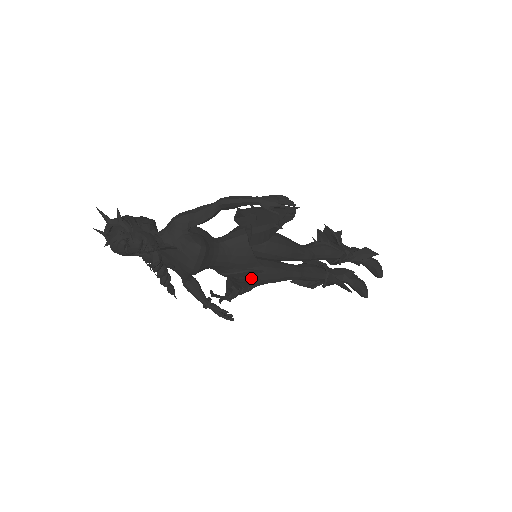
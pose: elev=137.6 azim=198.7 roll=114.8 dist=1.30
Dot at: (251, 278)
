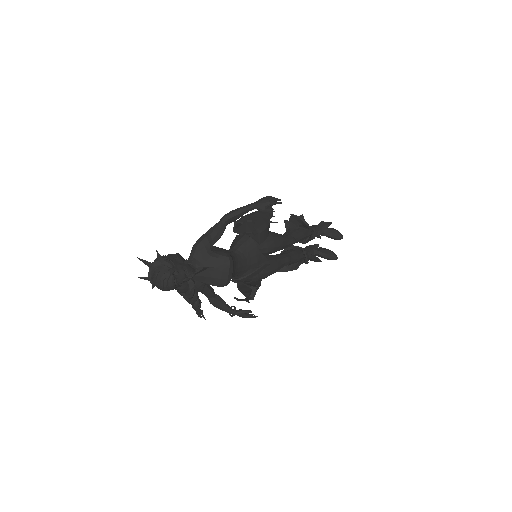
Dot at: (262, 274)
